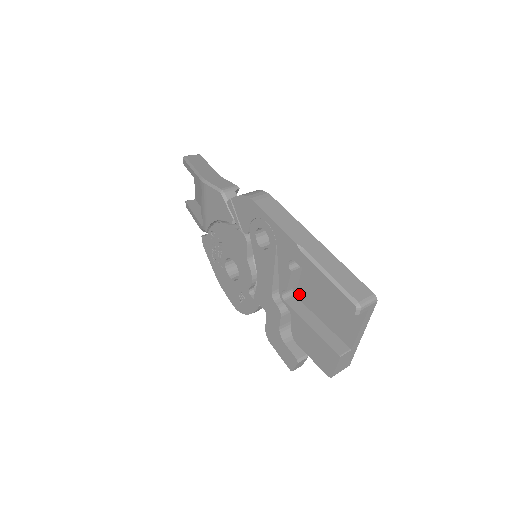
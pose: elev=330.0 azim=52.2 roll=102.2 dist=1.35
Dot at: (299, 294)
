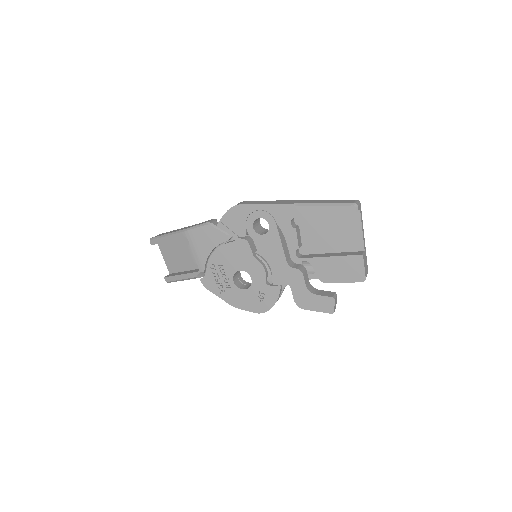
Dot at: (306, 250)
